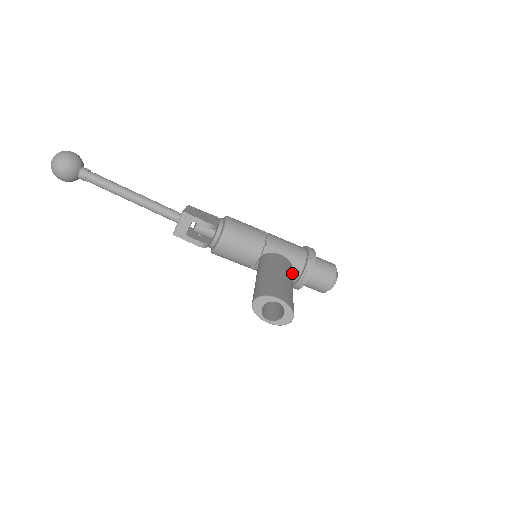
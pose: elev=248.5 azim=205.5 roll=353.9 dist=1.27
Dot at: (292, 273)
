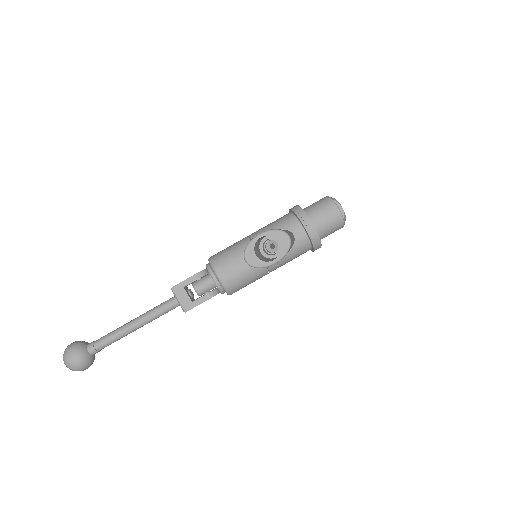
Dot at: (297, 236)
